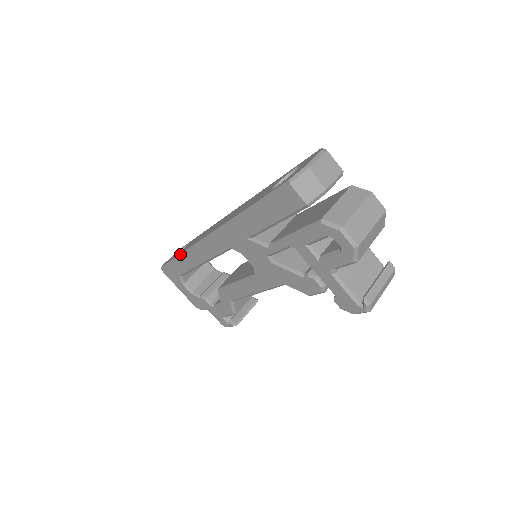
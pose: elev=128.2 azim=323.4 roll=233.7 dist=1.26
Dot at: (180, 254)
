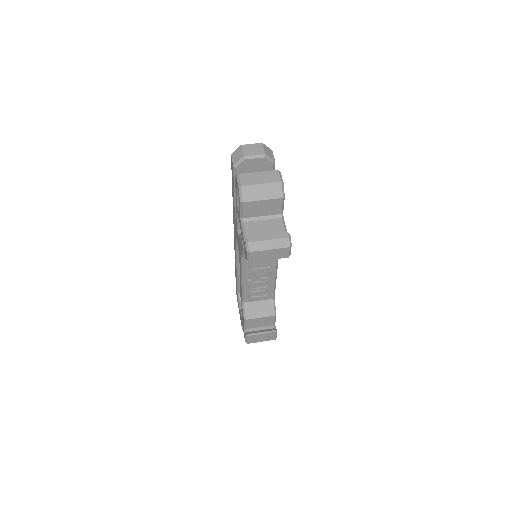
Dot at: occluded
